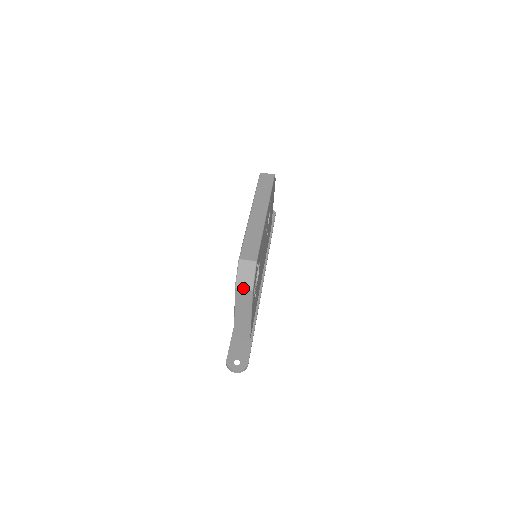
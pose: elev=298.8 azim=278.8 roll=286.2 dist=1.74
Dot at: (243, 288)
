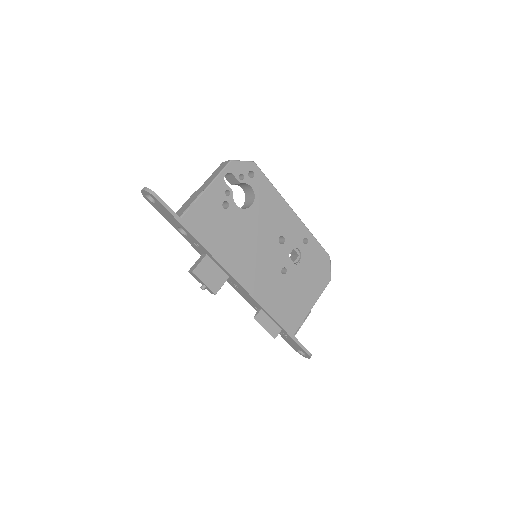
Dot at: (227, 161)
